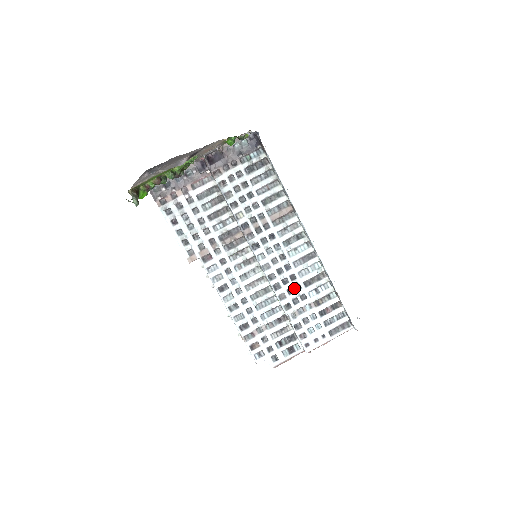
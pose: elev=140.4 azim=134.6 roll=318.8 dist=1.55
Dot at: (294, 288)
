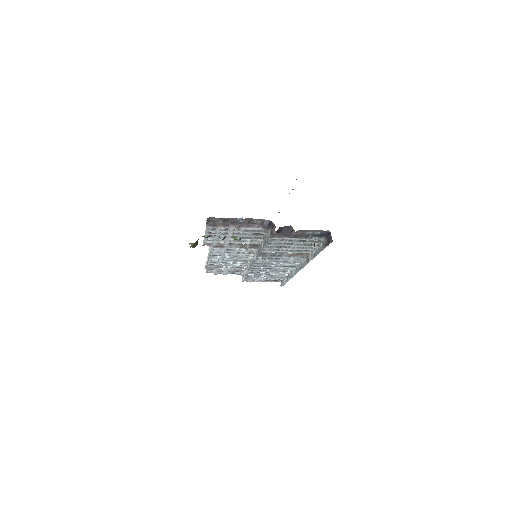
Dot at: (265, 270)
